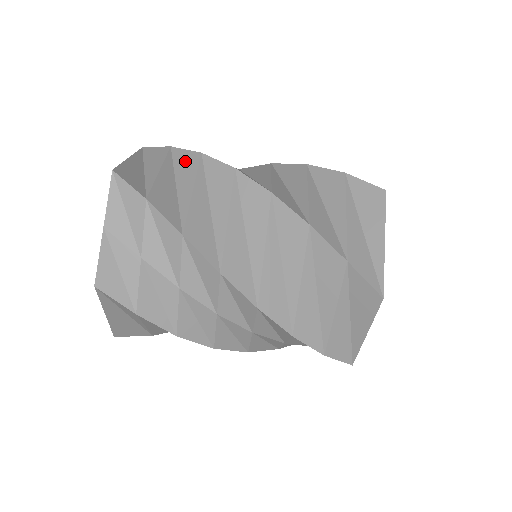
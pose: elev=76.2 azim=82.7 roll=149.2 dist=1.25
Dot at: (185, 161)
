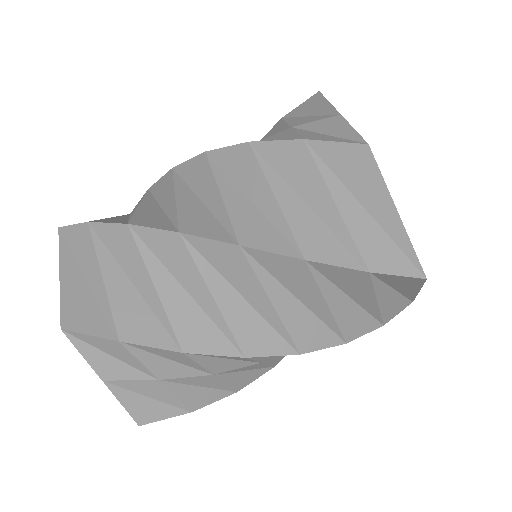
Dot at: (118, 242)
